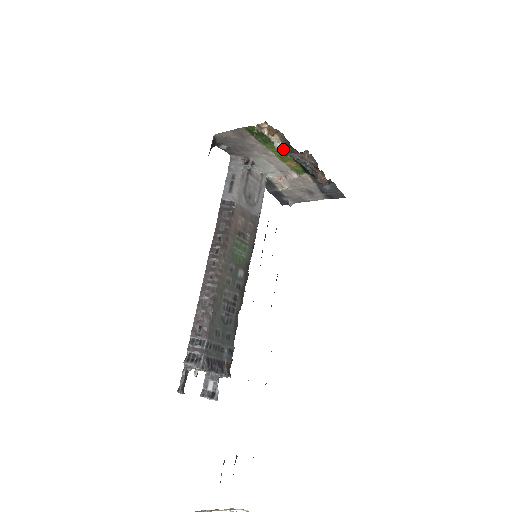
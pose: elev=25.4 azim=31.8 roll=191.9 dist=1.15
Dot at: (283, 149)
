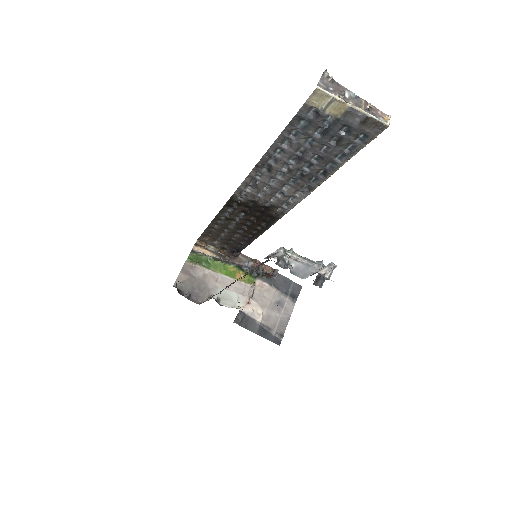
Dot at: (222, 260)
